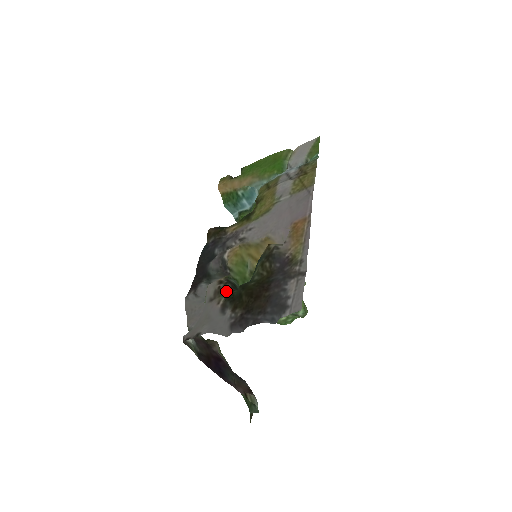
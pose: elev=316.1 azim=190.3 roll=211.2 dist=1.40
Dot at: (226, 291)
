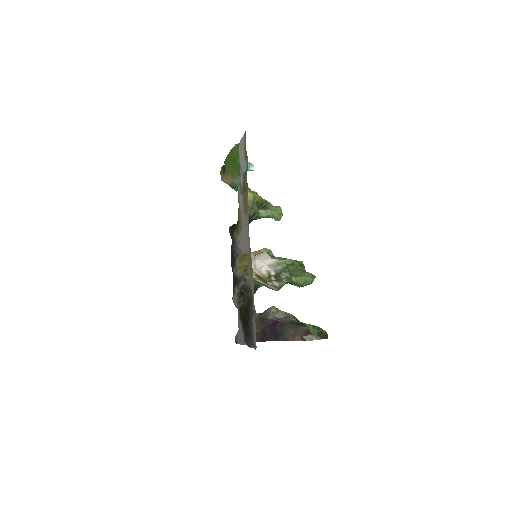
Dot at: (239, 307)
